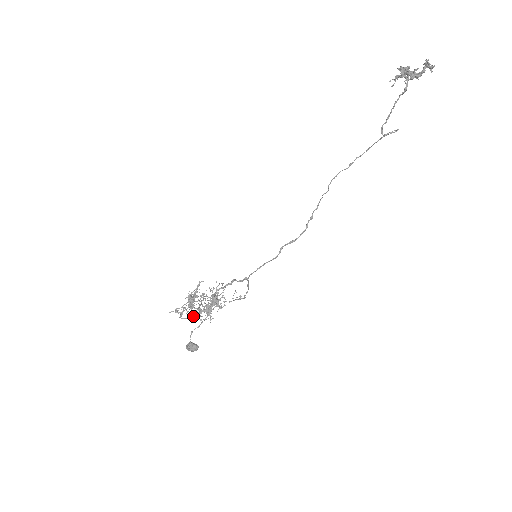
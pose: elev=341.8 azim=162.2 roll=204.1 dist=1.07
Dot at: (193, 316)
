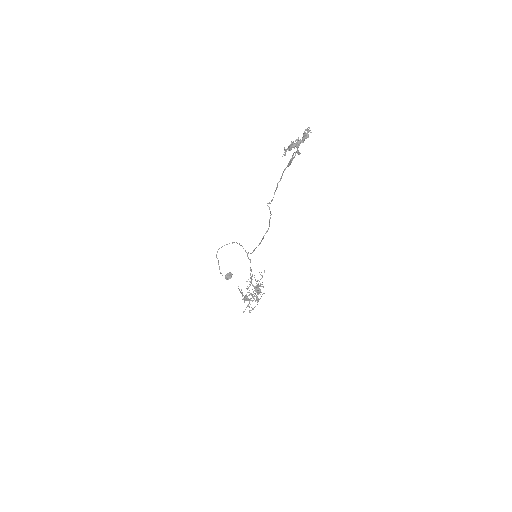
Dot at: occluded
